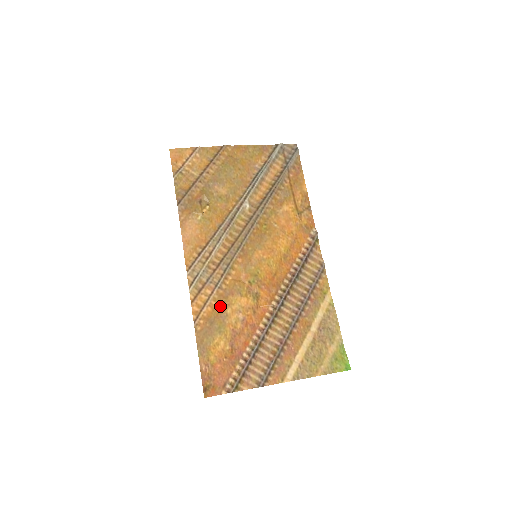
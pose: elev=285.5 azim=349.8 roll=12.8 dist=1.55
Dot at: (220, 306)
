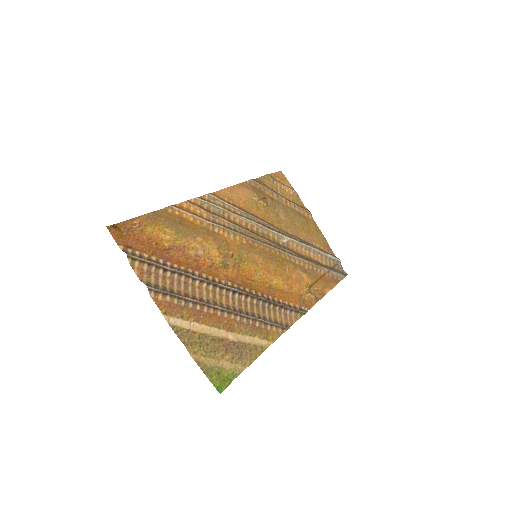
Dot at: (199, 229)
